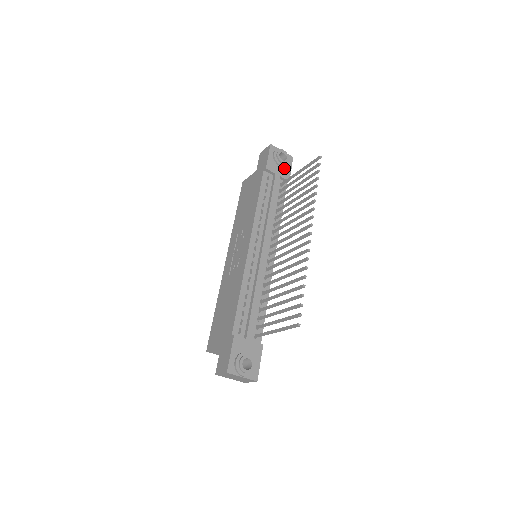
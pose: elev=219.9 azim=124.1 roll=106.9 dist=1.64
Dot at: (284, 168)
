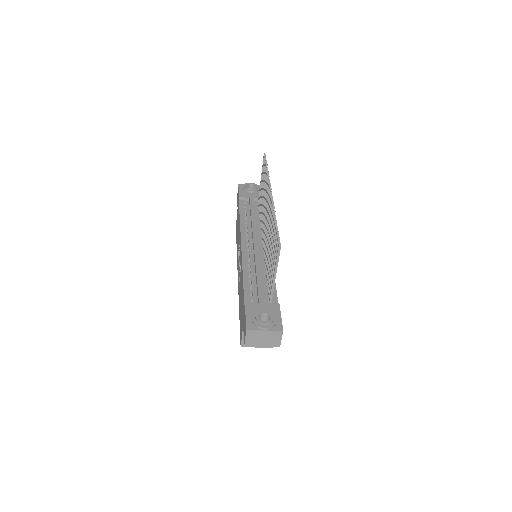
Dot at: (256, 193)
